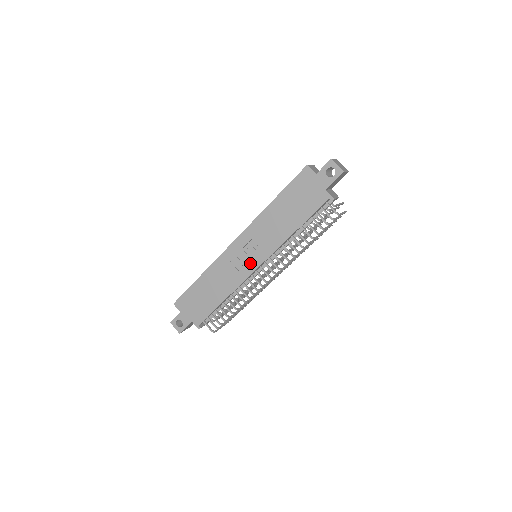
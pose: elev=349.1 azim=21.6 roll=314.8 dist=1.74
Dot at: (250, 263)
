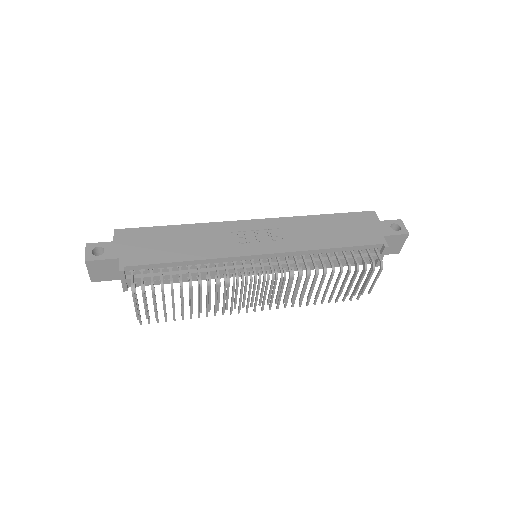
Dot at: (255, 246)
